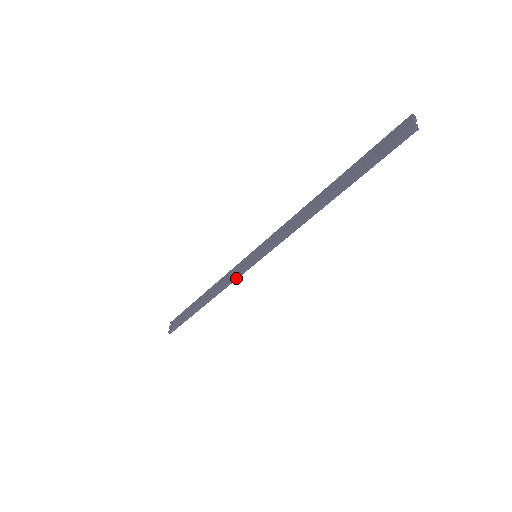
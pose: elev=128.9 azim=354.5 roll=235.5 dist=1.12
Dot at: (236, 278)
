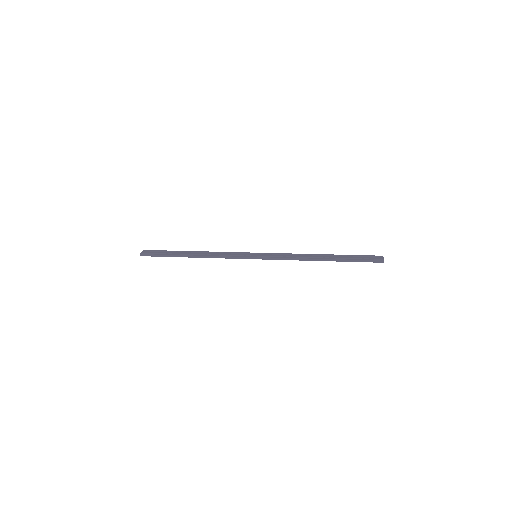
Dot at: (233, 258)
